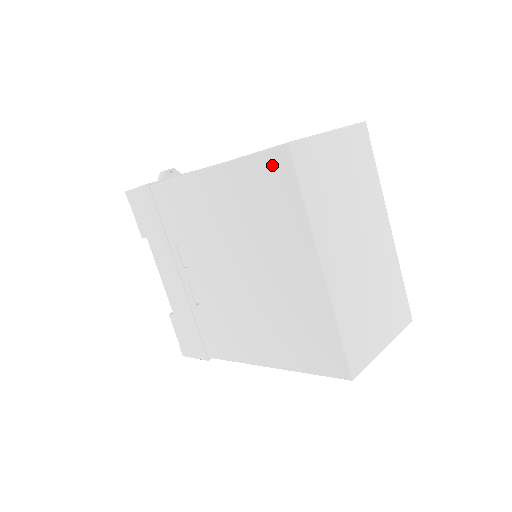
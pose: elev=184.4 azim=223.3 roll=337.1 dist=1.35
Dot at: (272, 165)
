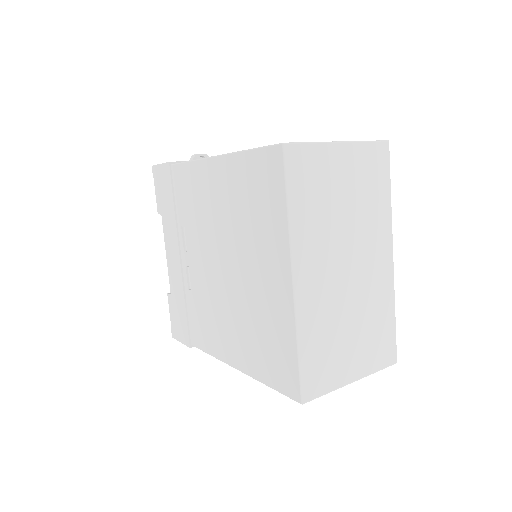
Dot at: (267, 163)
